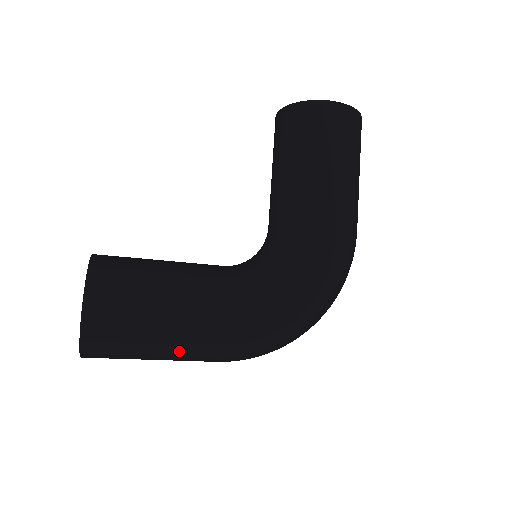
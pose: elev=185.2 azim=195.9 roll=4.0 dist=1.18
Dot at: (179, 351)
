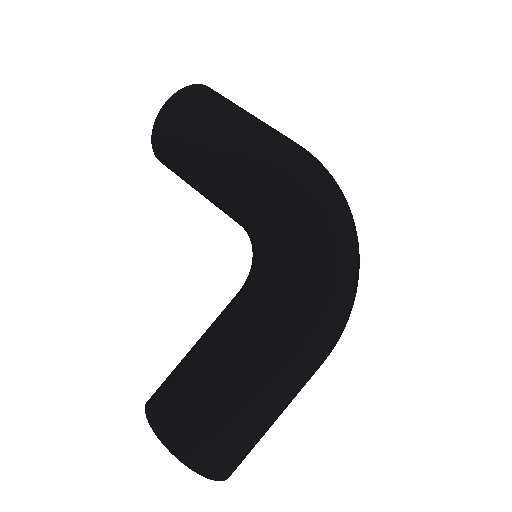
Dot at: (271, 390)
